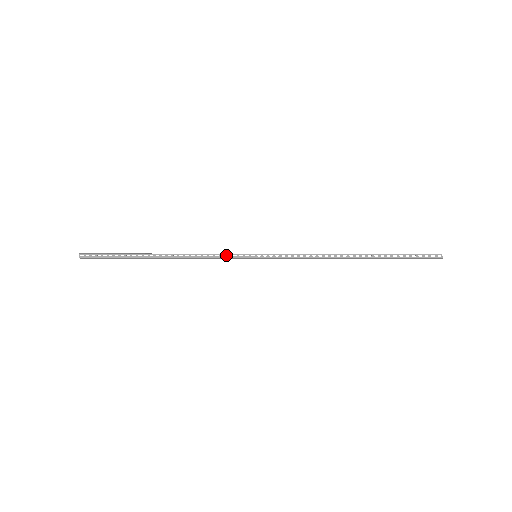
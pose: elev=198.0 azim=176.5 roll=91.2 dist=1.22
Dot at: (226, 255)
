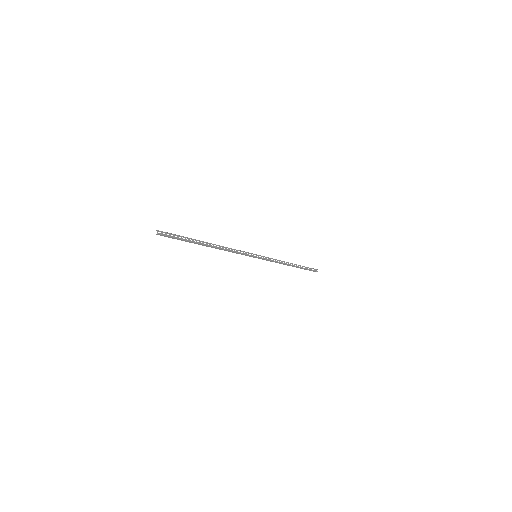
Dot at: (243, 252)
